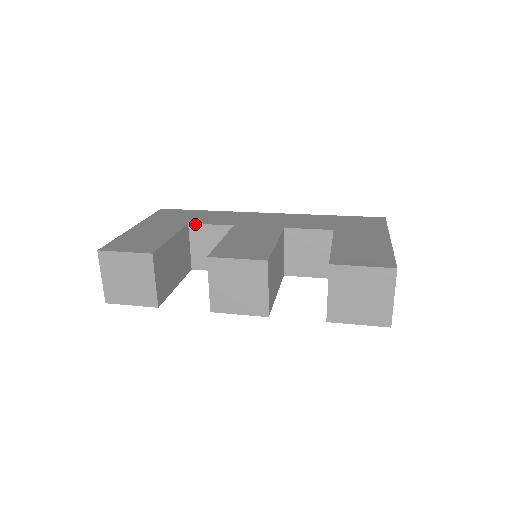
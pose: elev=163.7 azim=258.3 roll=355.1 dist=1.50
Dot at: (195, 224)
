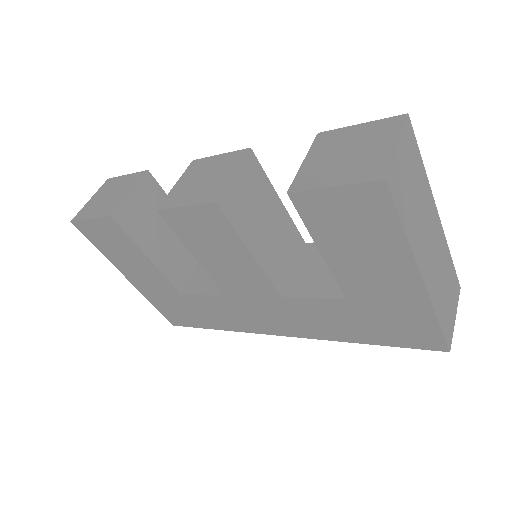
Dot at: occluded
